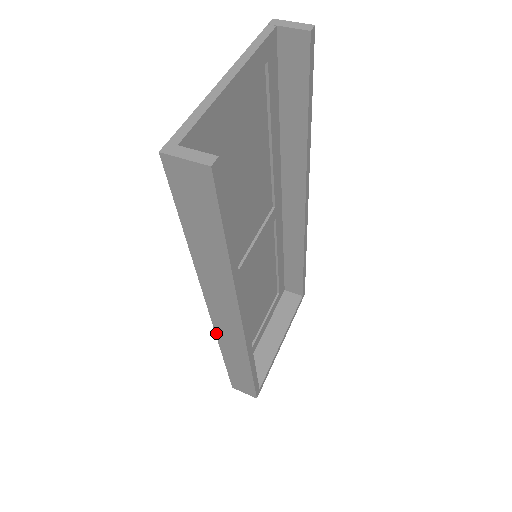
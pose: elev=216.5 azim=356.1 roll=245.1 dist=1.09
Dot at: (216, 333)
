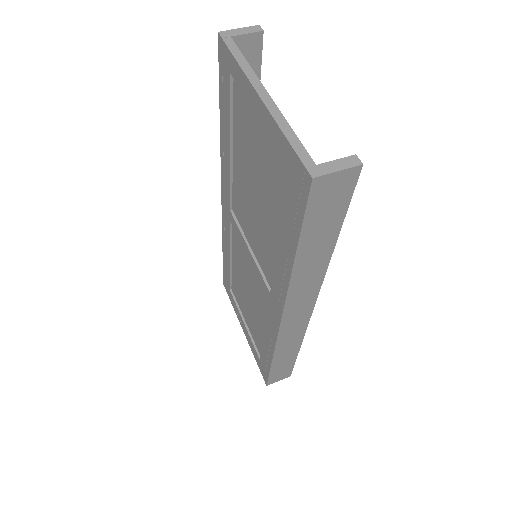
Dot at: (278, 337)
